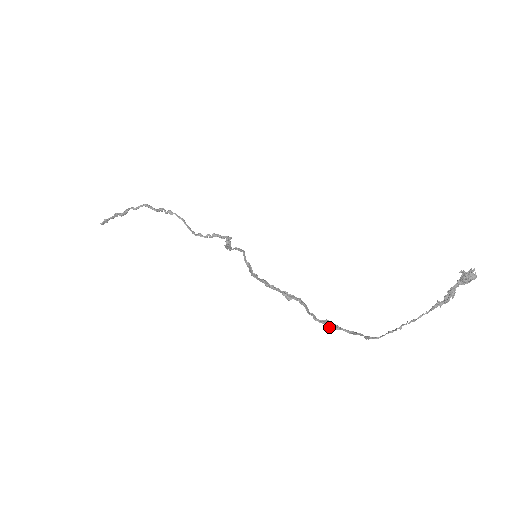
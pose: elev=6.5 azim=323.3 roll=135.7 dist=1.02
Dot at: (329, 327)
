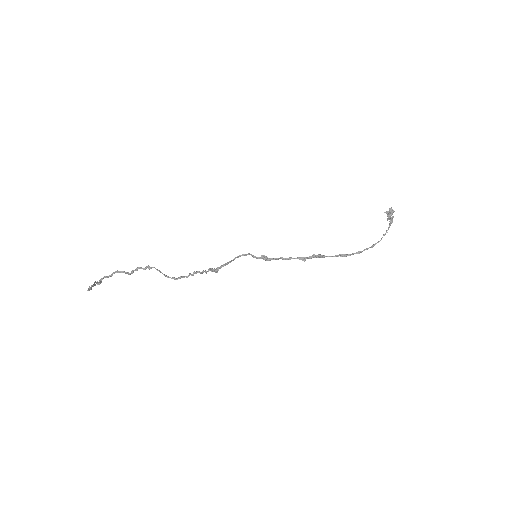
Dot at: (345, 256)
